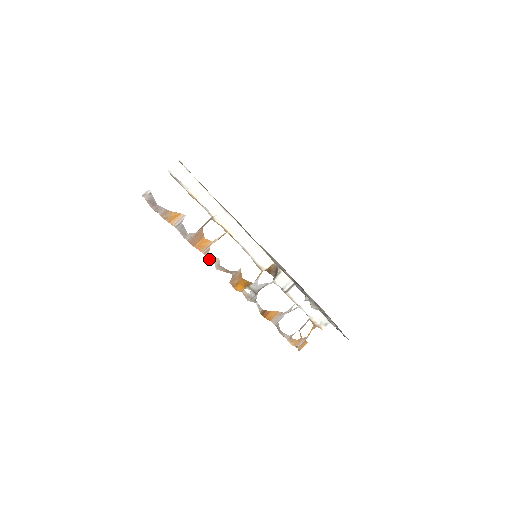
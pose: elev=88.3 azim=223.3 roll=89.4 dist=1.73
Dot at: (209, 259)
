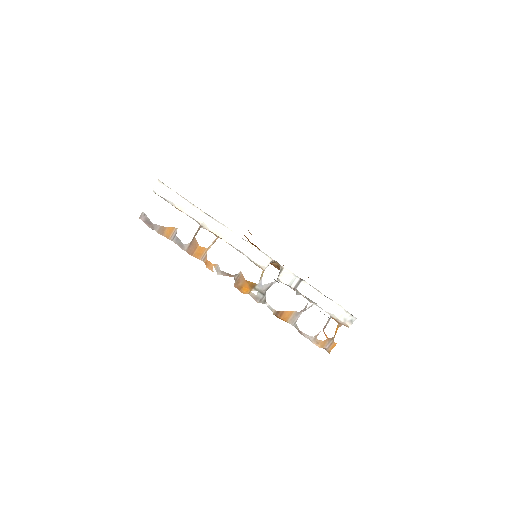
Dot at: (209, 265)
